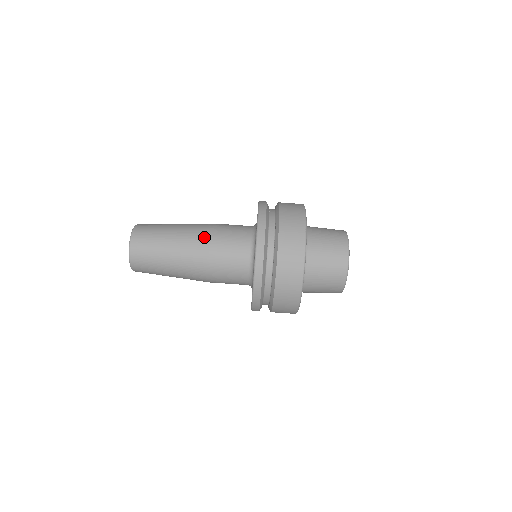
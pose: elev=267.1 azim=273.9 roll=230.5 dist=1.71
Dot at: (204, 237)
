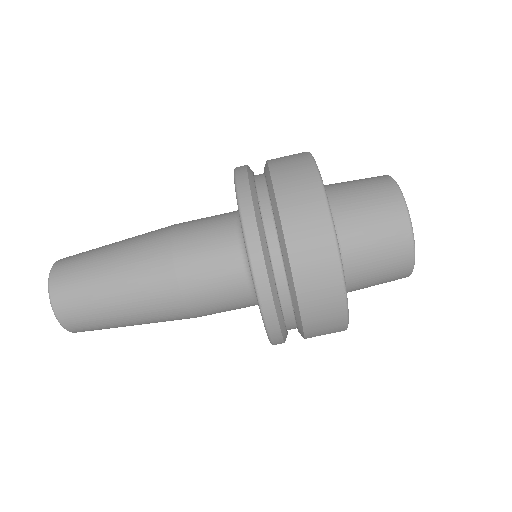
Dot at: (171, 298)
